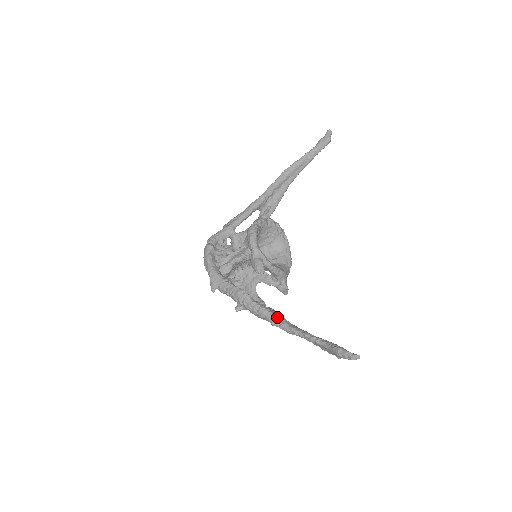
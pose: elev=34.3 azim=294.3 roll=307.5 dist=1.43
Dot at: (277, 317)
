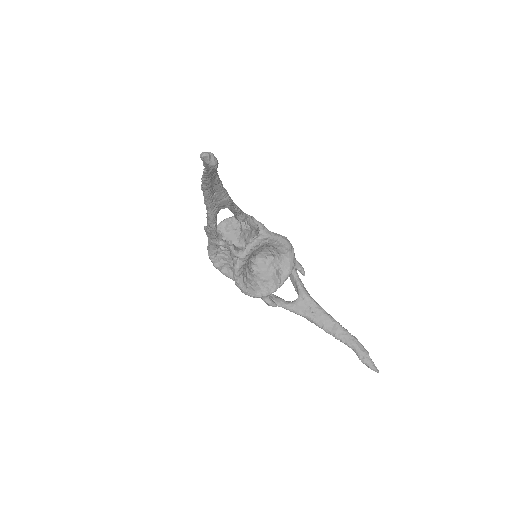
Dot at: (309, 320)
